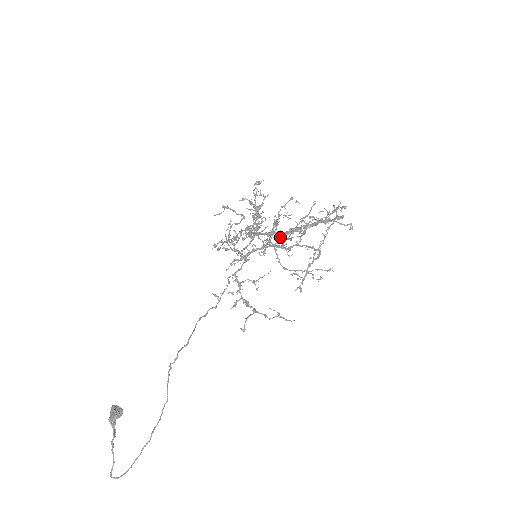
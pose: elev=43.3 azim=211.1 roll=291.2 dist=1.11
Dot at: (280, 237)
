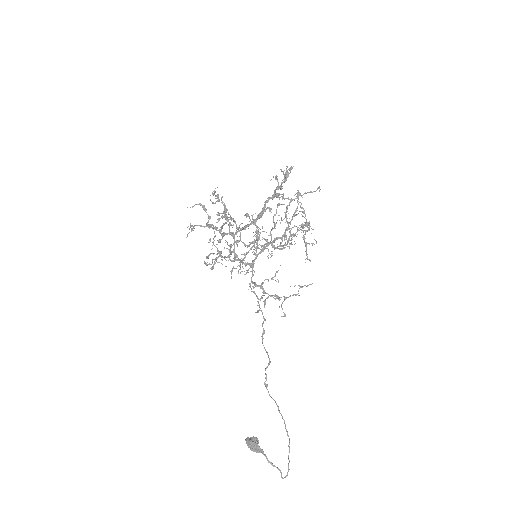
Dot at: (286, 239)
